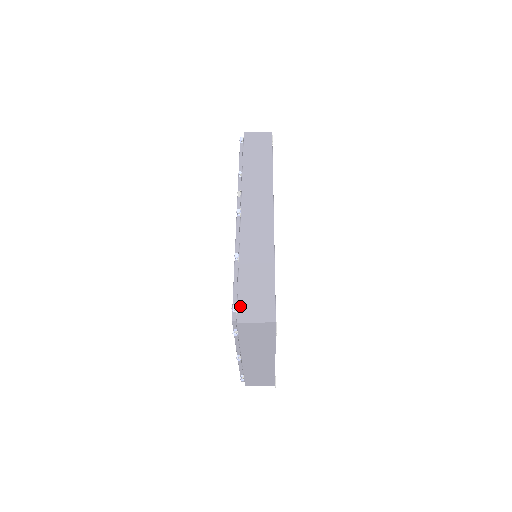
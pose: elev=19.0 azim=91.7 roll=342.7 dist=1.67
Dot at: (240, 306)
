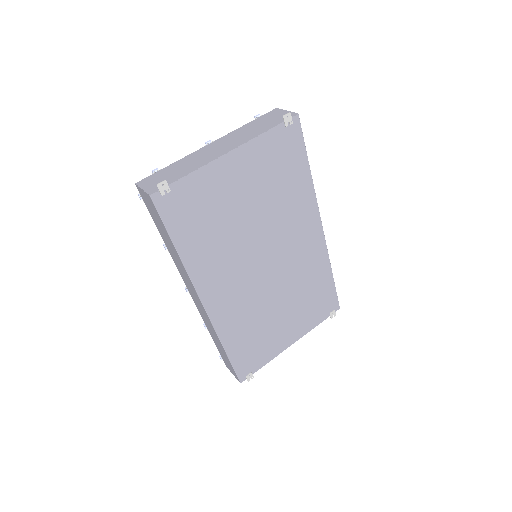
Dot at: (223, 359)
